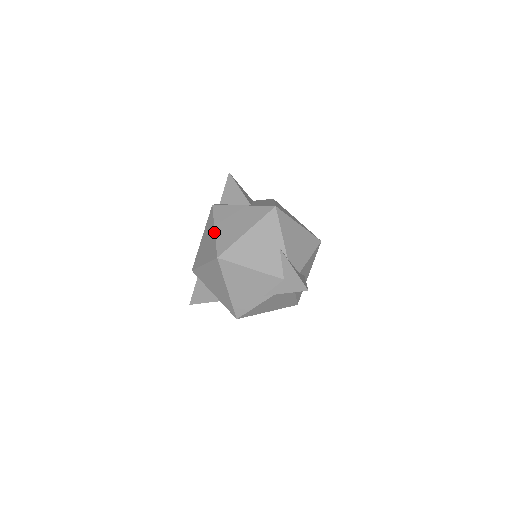
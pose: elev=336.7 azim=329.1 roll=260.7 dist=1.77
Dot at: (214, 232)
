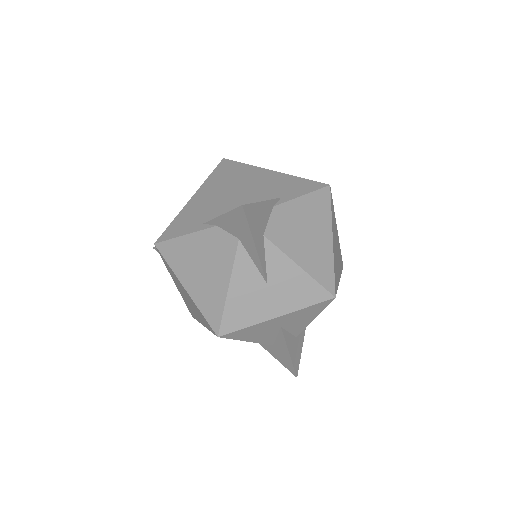
Dot at: occluded
